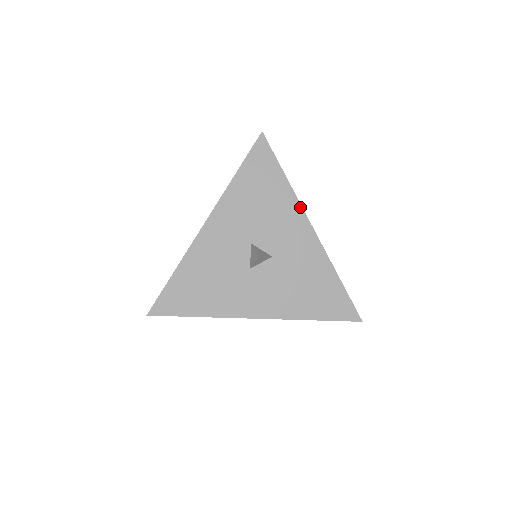
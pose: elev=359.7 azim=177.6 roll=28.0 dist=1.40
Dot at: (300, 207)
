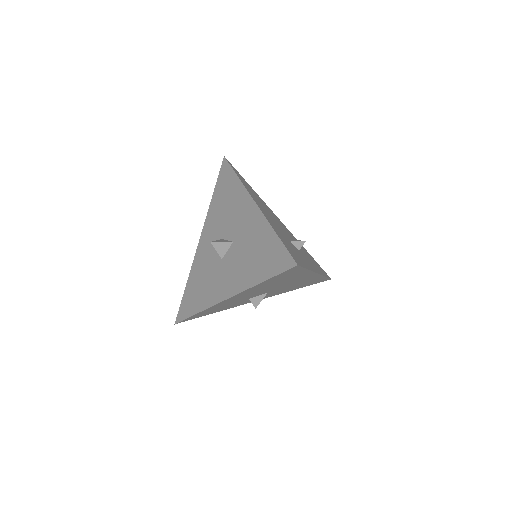
Dot at: (246, 192)
